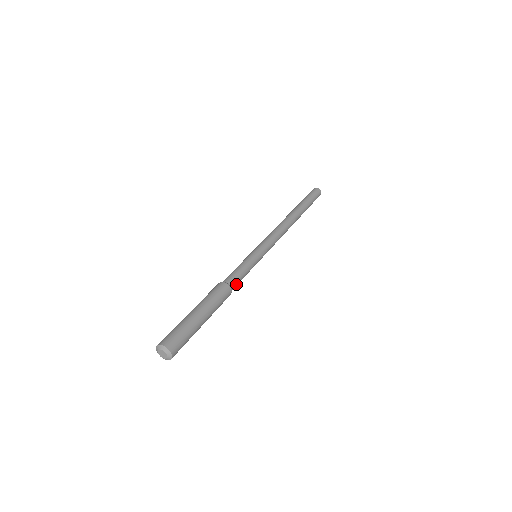
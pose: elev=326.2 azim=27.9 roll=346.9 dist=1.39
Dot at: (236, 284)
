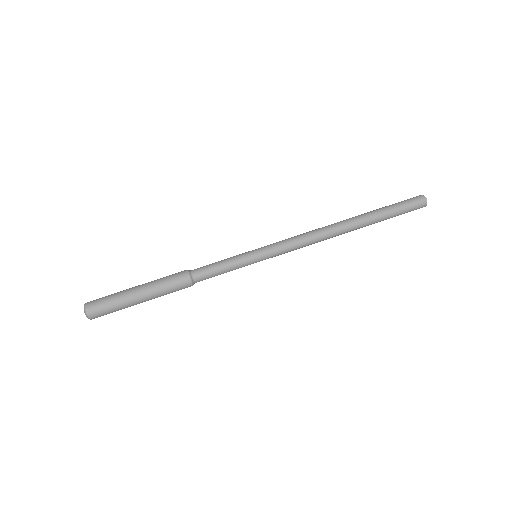
Dot at: (204, 279)
